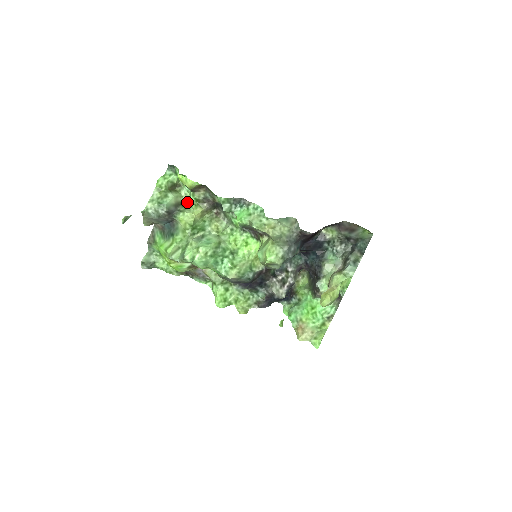
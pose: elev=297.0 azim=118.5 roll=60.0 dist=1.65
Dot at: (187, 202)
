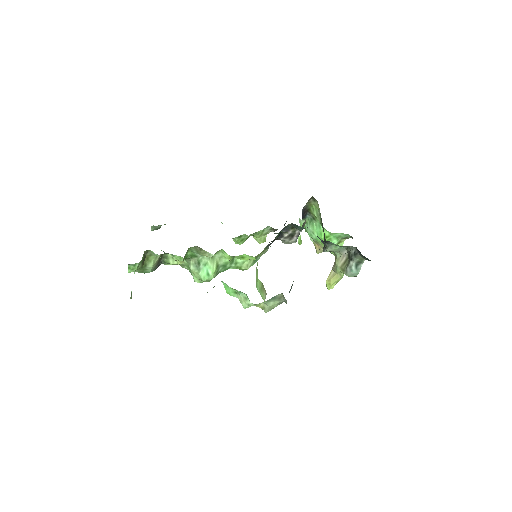
Dot at: (165, 253)
